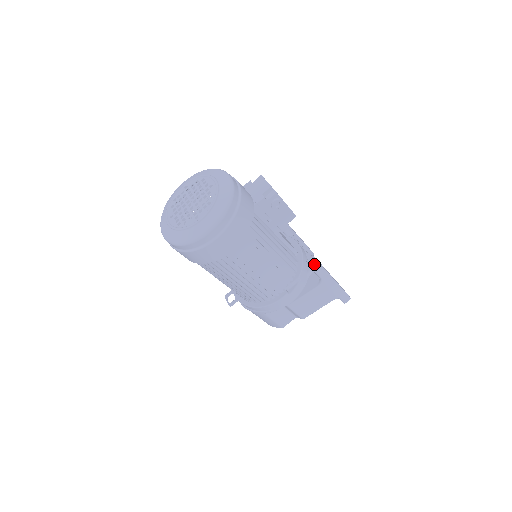
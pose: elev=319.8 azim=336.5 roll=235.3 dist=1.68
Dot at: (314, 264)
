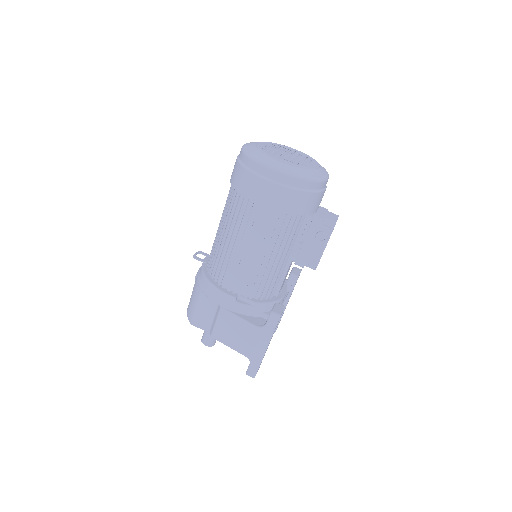
Dot at: (278, 309)
